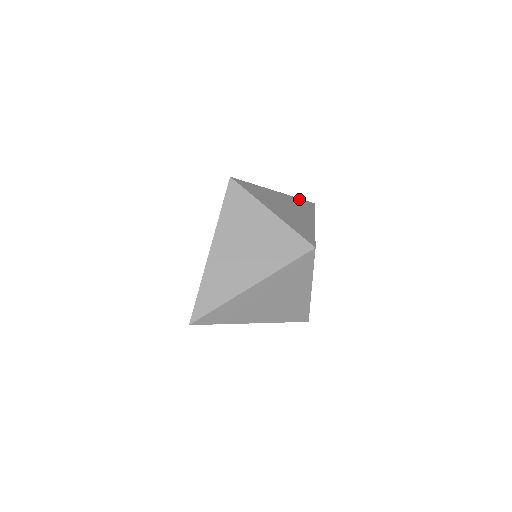
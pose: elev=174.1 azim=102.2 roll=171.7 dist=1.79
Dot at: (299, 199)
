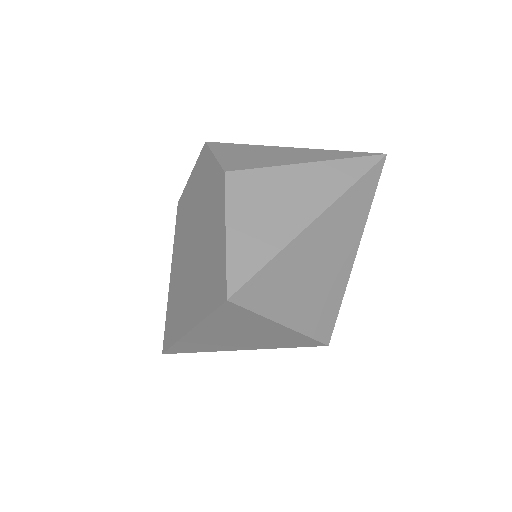
Dot at: (355, 187)
